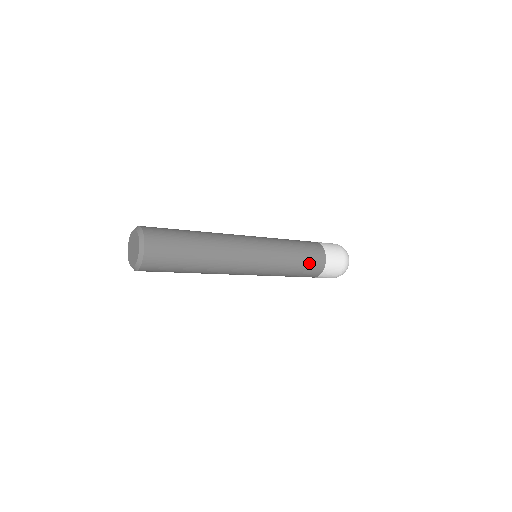
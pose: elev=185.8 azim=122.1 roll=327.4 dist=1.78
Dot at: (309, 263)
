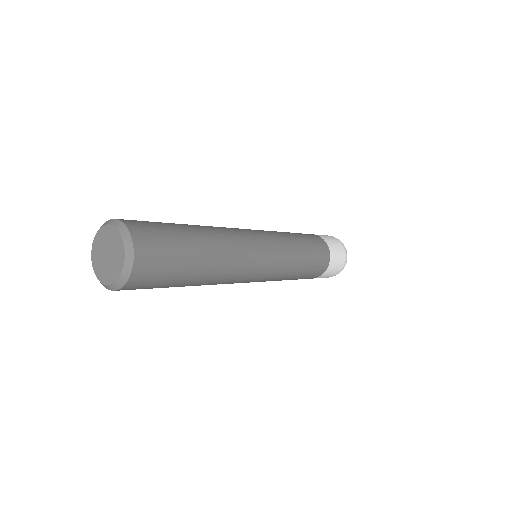
Dot at: (316, 252)
